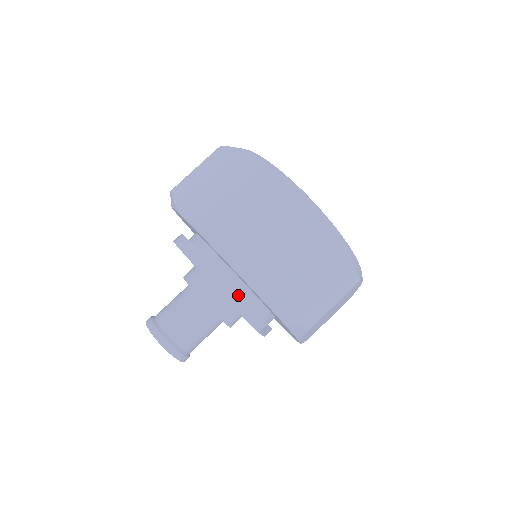
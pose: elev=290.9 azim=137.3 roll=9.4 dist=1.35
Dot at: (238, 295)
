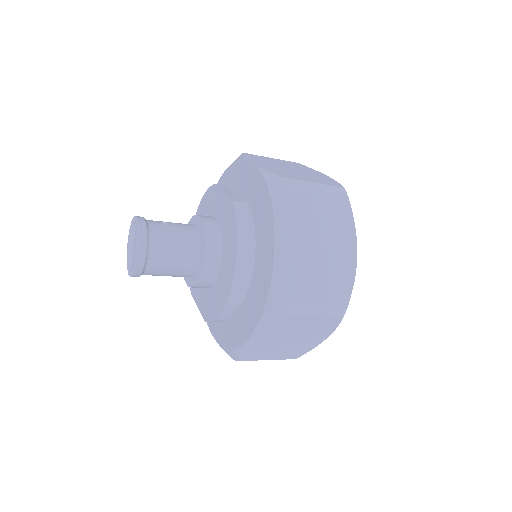
Dot at: (232, 311)
